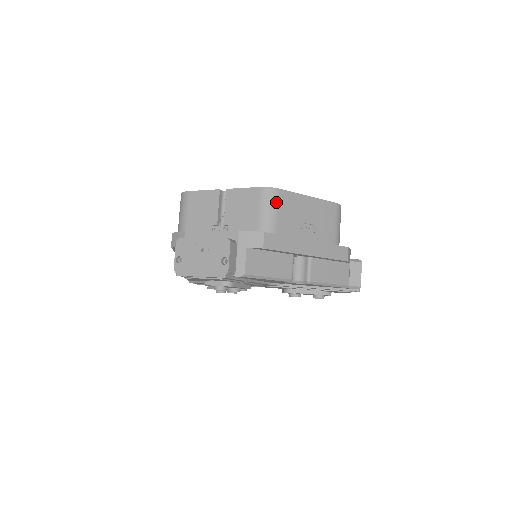
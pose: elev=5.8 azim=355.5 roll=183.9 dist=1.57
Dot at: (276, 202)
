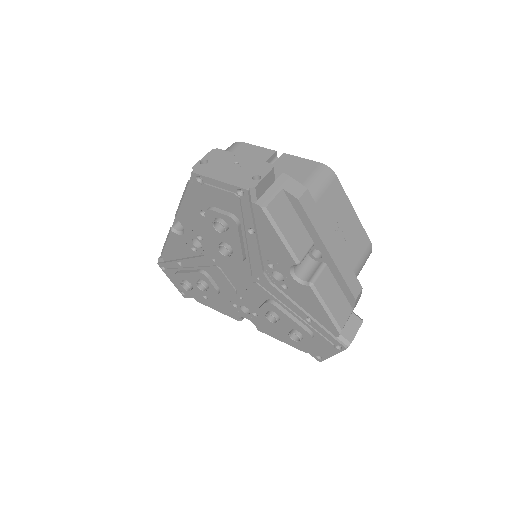
Dot at: (328, 182)
